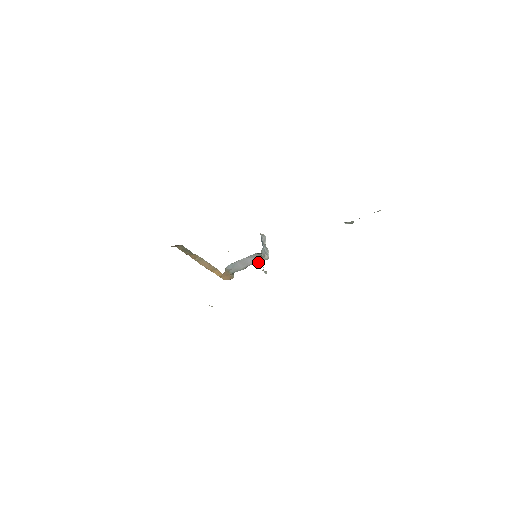
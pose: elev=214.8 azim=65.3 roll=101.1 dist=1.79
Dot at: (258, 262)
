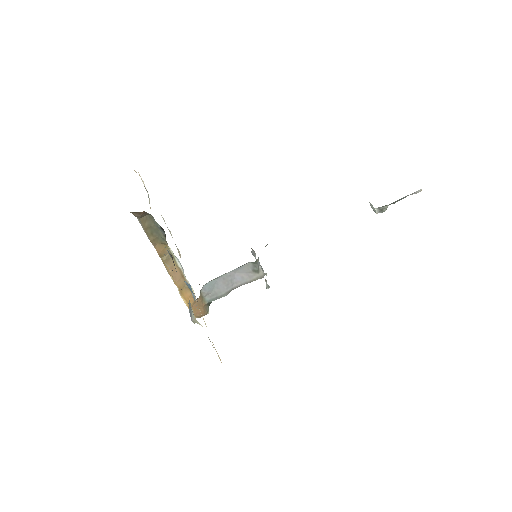
Dot at: (248, 282)
